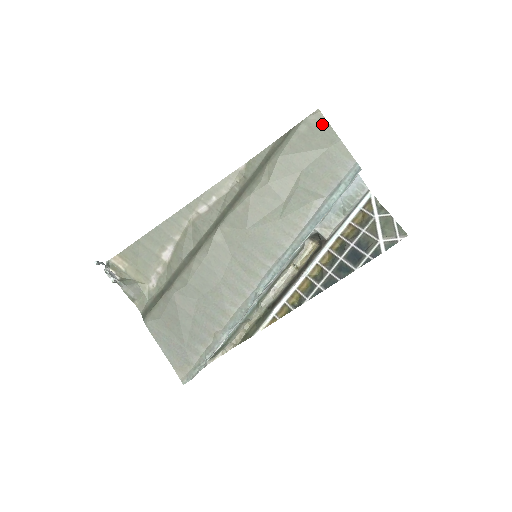
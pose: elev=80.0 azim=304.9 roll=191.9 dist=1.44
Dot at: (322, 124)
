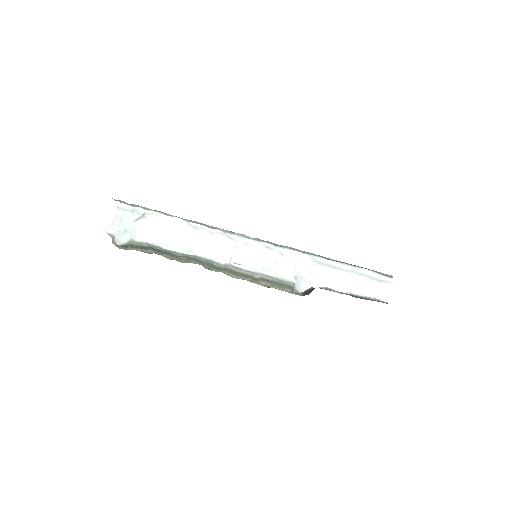
Dot at: occluded
